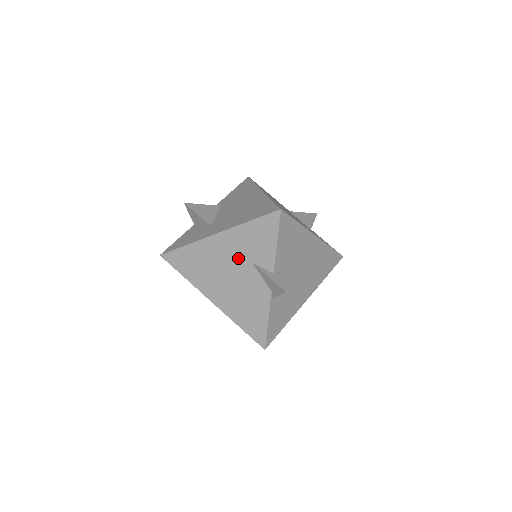
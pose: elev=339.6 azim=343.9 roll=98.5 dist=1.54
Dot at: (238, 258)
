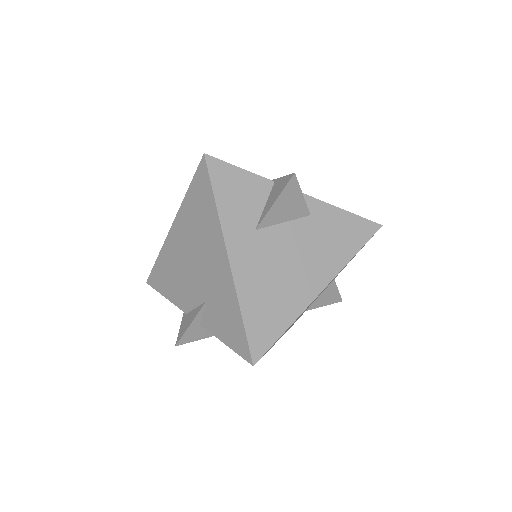
Dot at: (209, 283)
